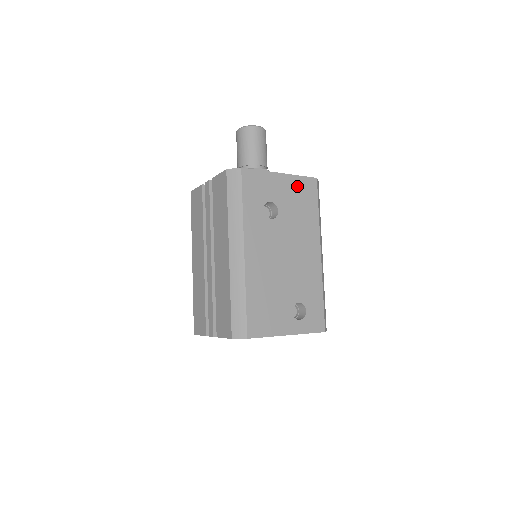
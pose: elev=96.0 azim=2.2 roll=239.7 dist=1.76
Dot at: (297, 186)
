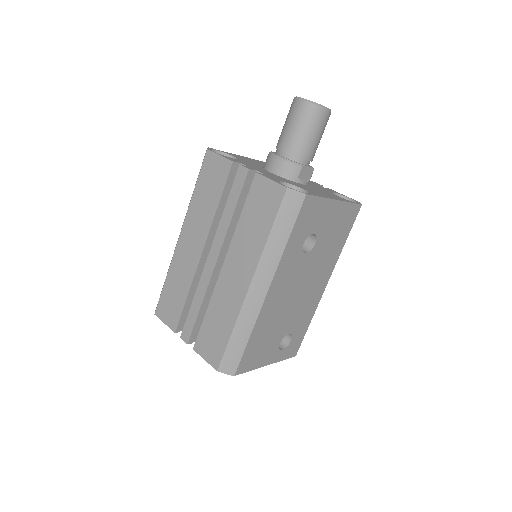
Dot at: (343, 214)
